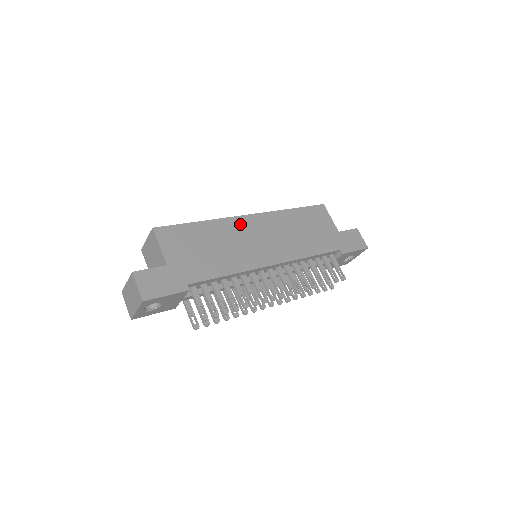
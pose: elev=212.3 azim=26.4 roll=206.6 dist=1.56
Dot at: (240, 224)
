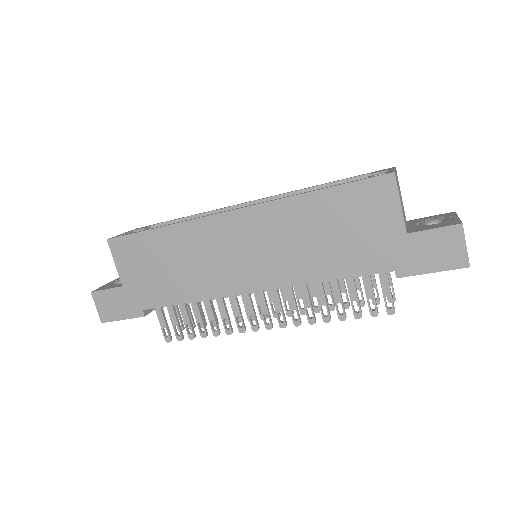
Dot at: (215, 228)
